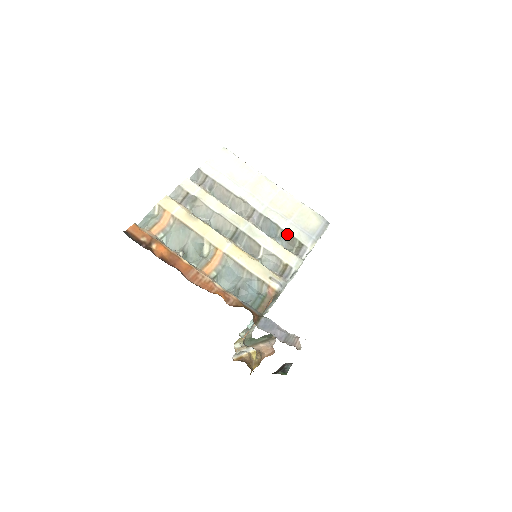
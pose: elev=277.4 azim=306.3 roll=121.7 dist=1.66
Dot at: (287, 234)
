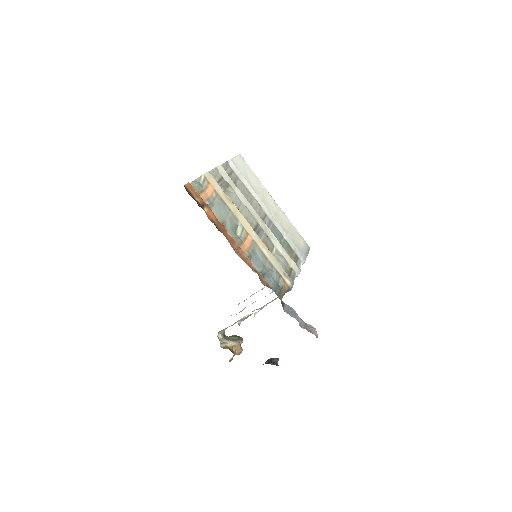
Dot at: (288, 244)
